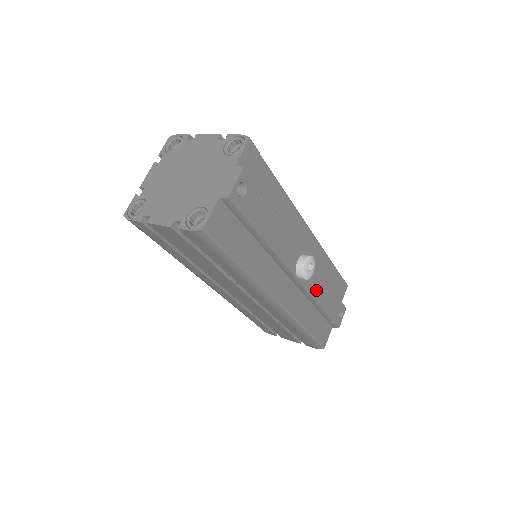
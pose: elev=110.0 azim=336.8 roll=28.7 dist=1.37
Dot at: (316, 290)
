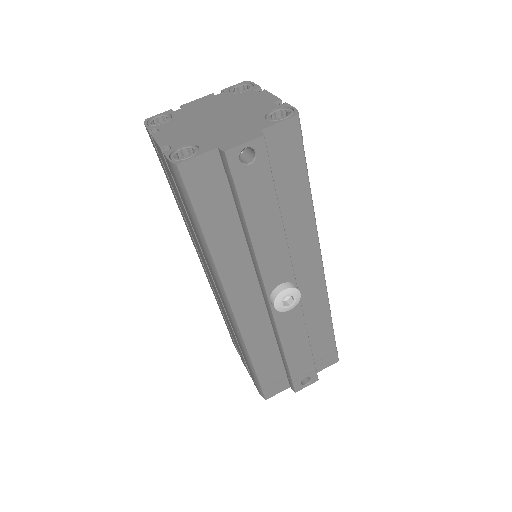
Dot at: (288, 332)
